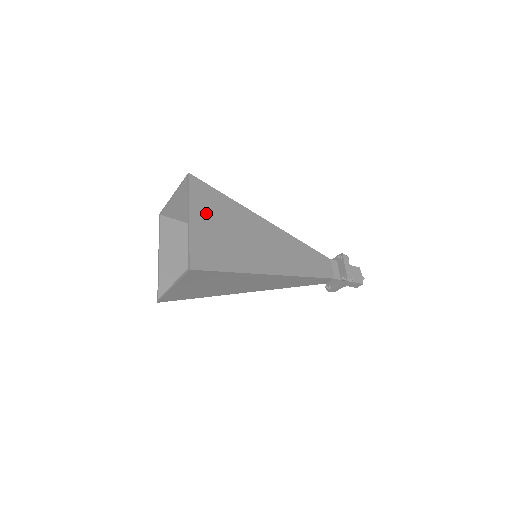
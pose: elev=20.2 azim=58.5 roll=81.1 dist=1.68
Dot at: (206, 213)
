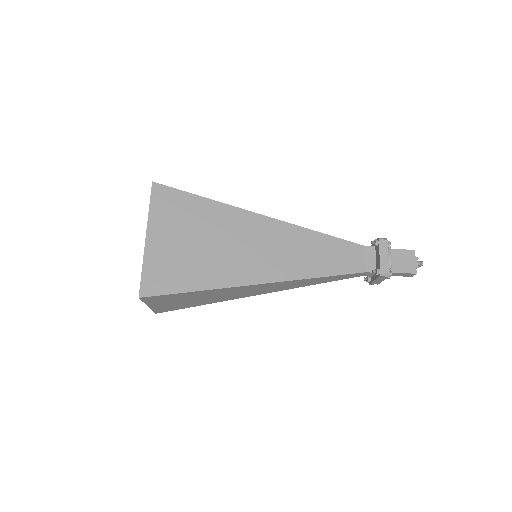
Dot at: (170, 226)
